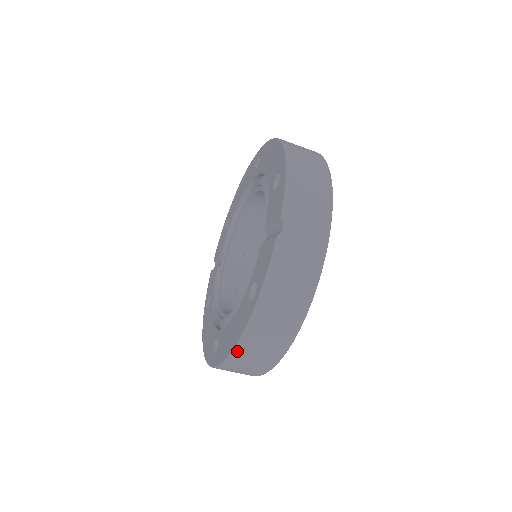
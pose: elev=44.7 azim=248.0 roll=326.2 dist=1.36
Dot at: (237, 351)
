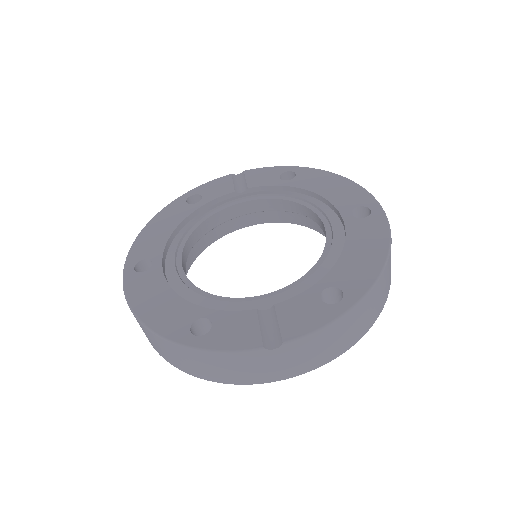
Dot at: (141, 324)
